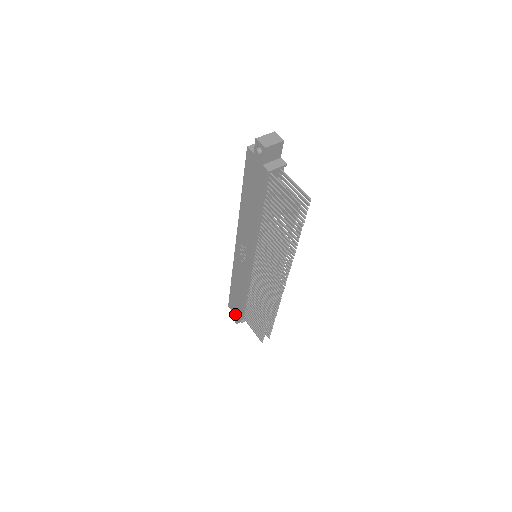
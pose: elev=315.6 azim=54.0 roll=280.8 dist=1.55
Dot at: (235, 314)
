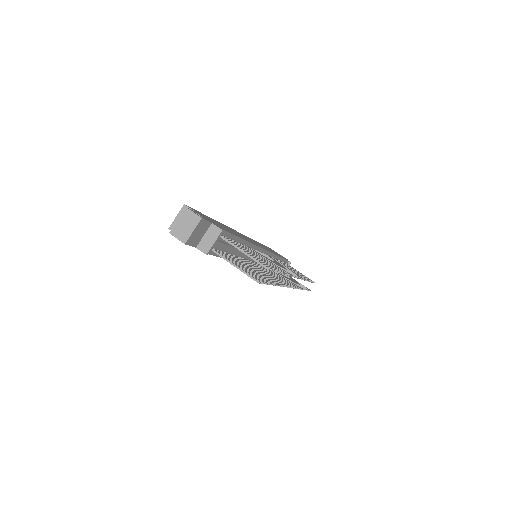
Dot at: occluded
